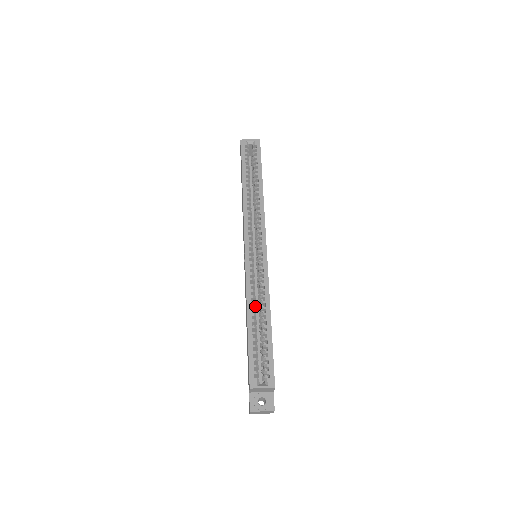
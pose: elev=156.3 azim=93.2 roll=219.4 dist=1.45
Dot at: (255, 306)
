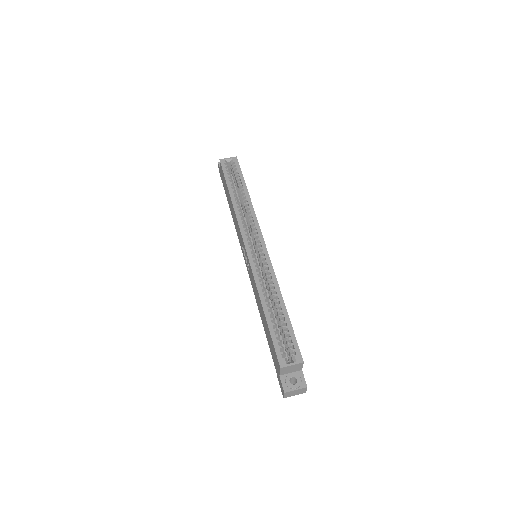
Dot at: occluded
